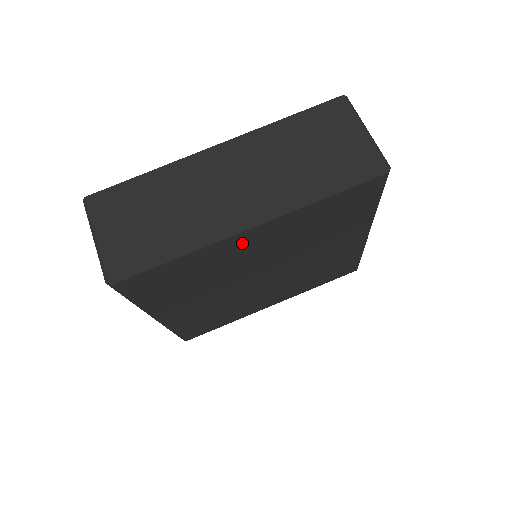
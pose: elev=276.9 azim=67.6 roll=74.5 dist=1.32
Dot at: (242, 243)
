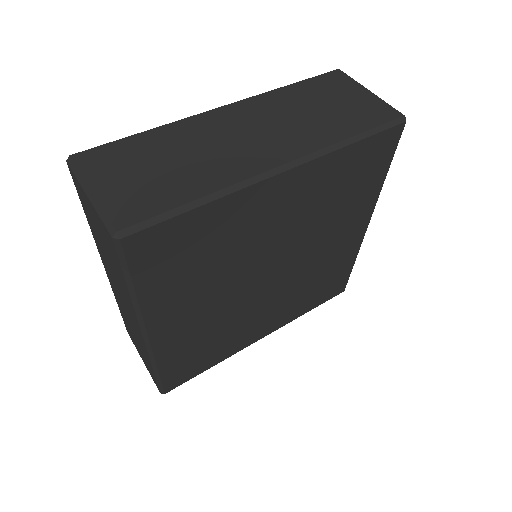
Dot at: (268, 199)
